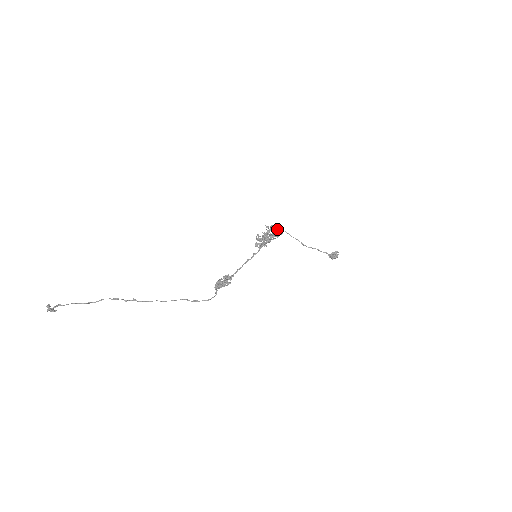
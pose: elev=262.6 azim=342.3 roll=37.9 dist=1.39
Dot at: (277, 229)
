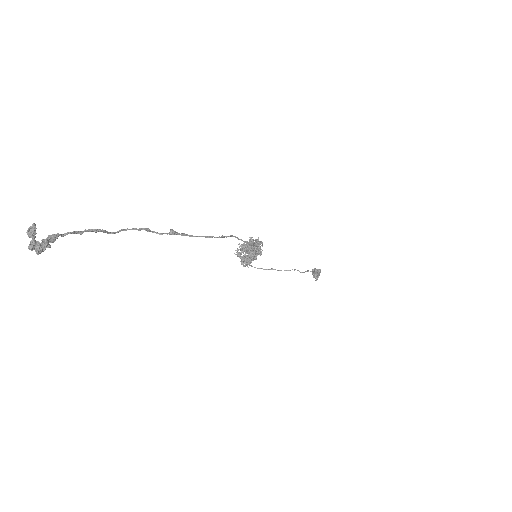
Dot at: occluded
